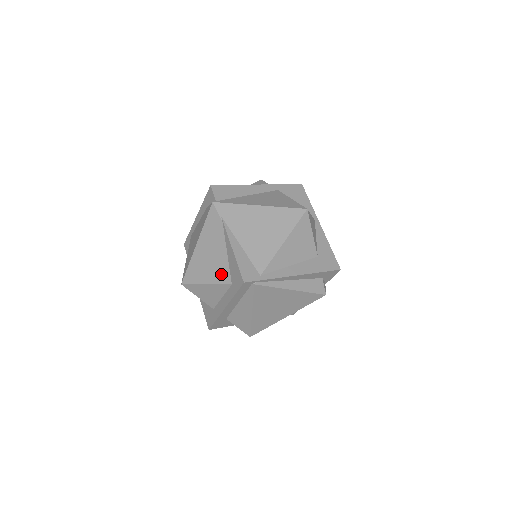
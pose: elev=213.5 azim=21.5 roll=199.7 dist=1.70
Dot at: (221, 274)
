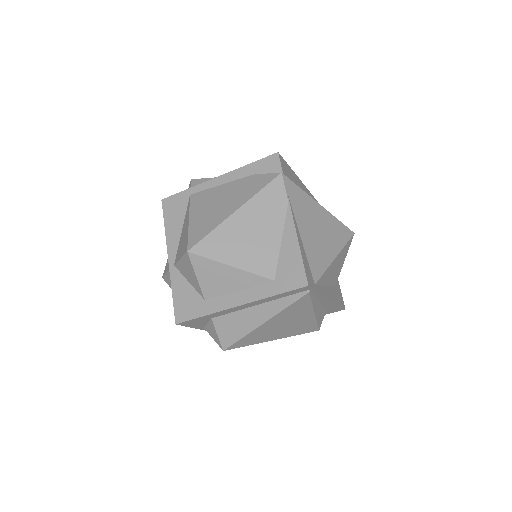
Dot at: (262, 262)
